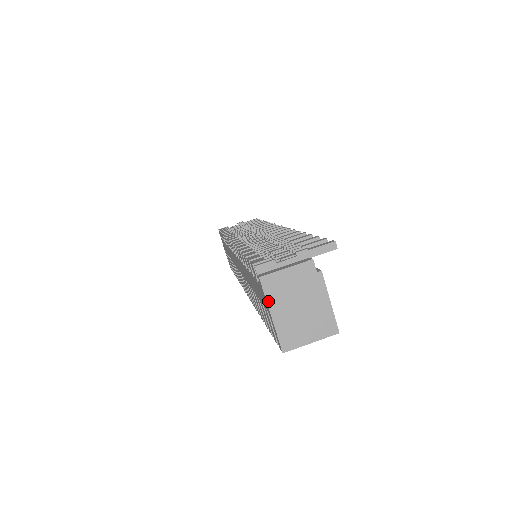
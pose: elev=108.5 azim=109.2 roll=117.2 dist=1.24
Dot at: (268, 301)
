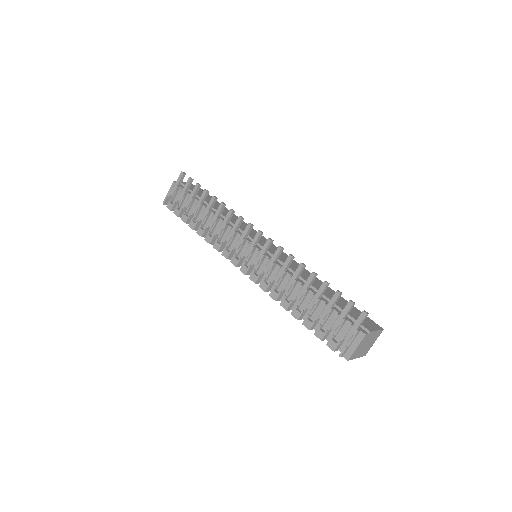
Dot at: occluded
